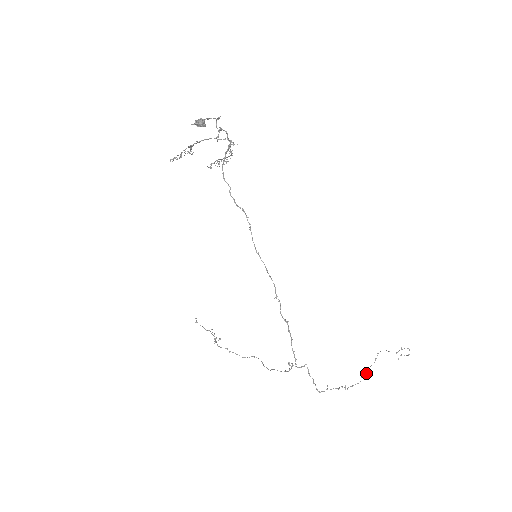
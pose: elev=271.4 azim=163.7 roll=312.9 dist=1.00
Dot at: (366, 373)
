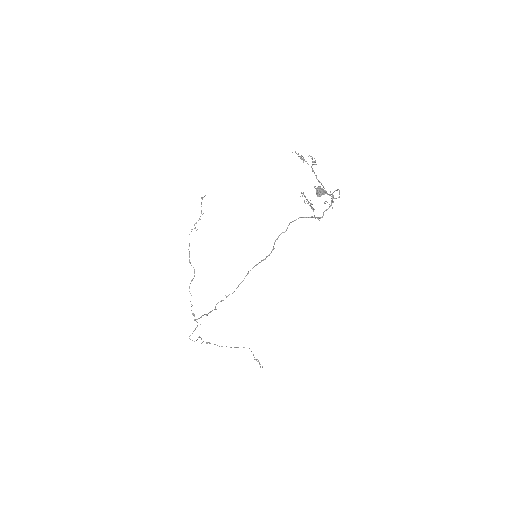
Dot at: (230, 347)
